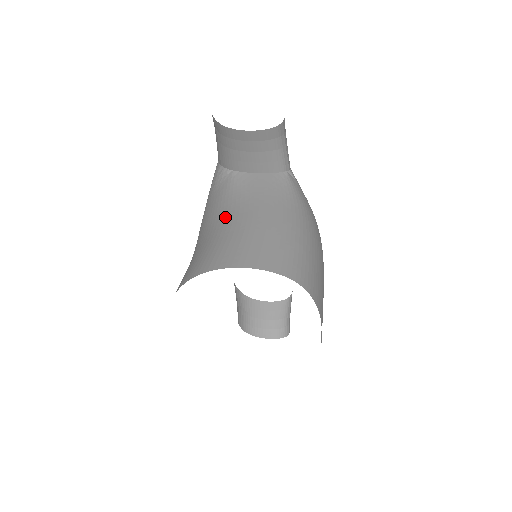
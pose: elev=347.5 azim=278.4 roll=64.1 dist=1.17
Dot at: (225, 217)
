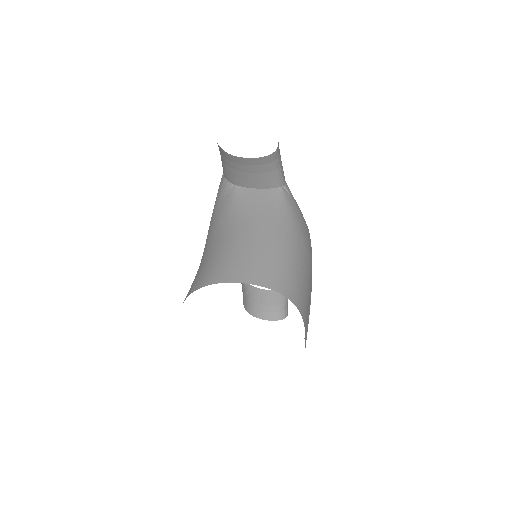
Dot at: (227, 231)
